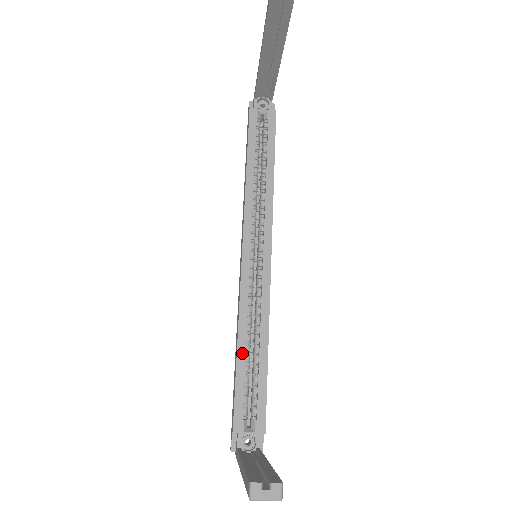
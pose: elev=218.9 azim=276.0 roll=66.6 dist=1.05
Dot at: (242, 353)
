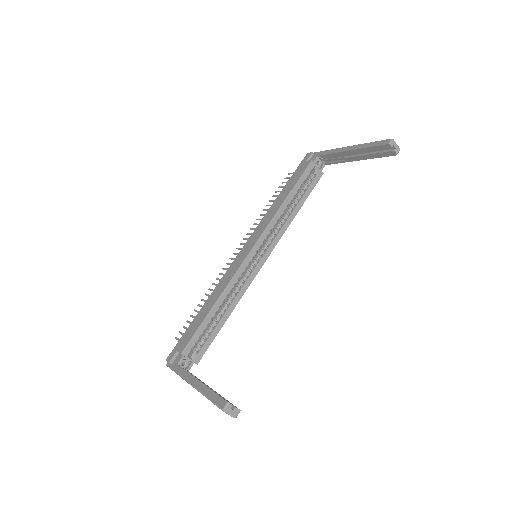
Dot at: (214, 310)
